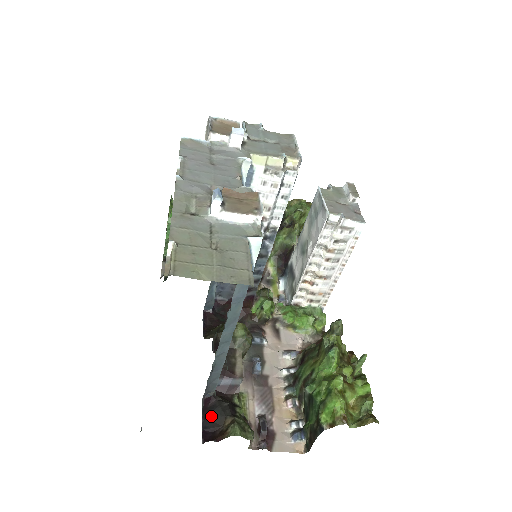
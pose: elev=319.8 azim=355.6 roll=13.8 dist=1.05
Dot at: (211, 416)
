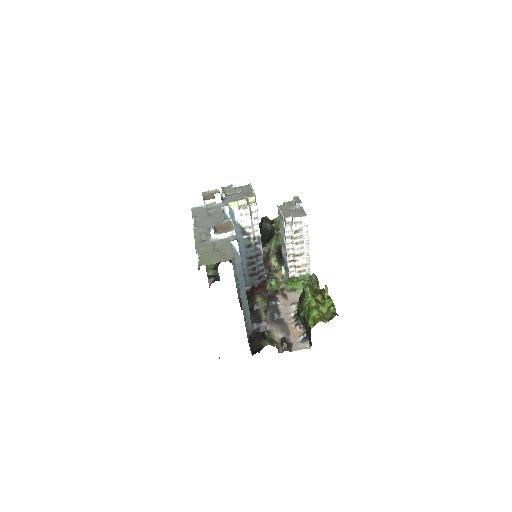
Dot at: (254, 343)
